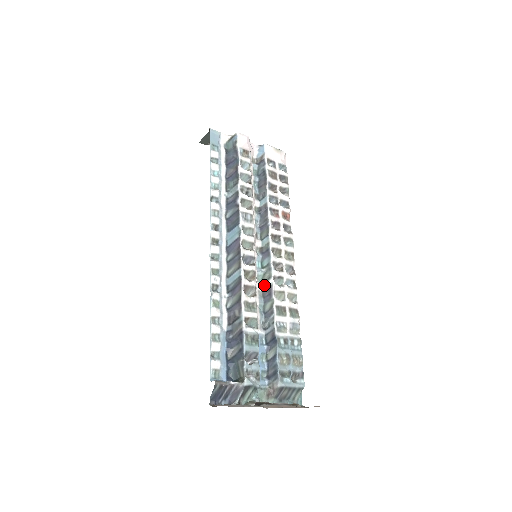
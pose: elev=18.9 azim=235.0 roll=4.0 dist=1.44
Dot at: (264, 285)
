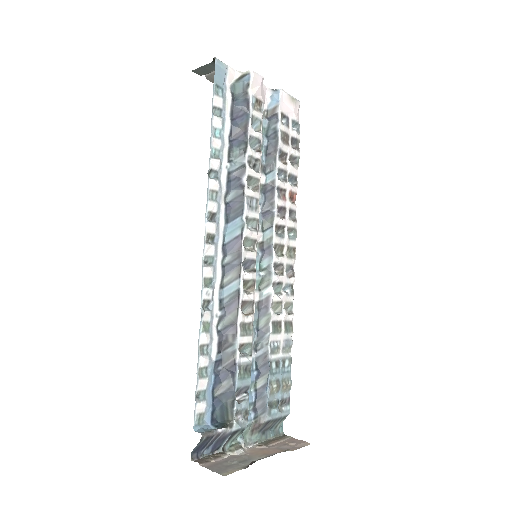
Dot at: (261, 294)
